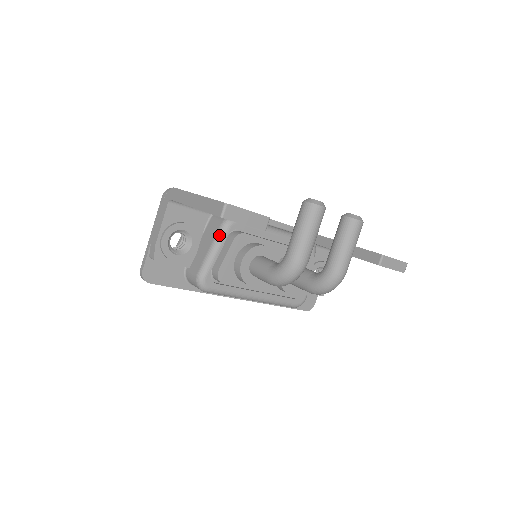
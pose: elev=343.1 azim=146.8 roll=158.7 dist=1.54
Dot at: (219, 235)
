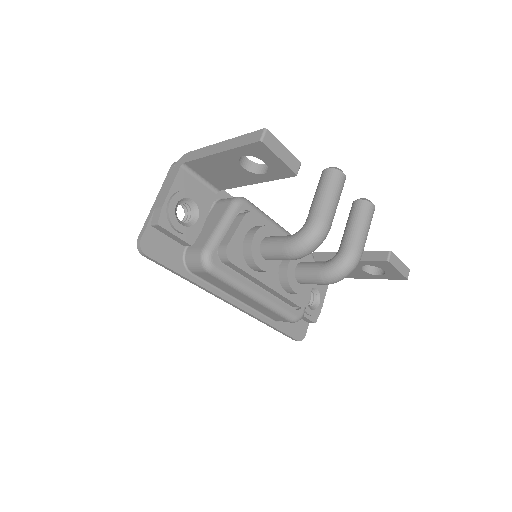
Dot at: (228, 211)
